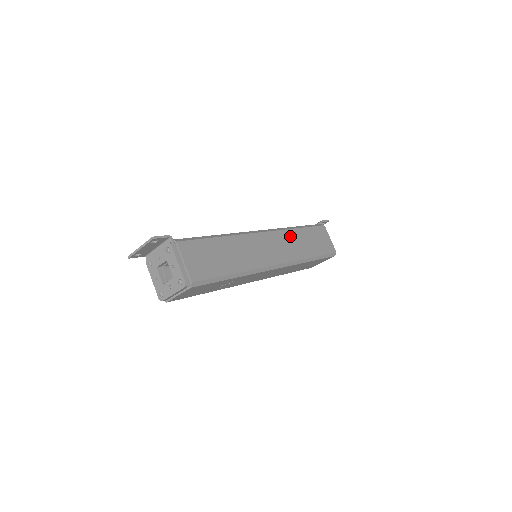
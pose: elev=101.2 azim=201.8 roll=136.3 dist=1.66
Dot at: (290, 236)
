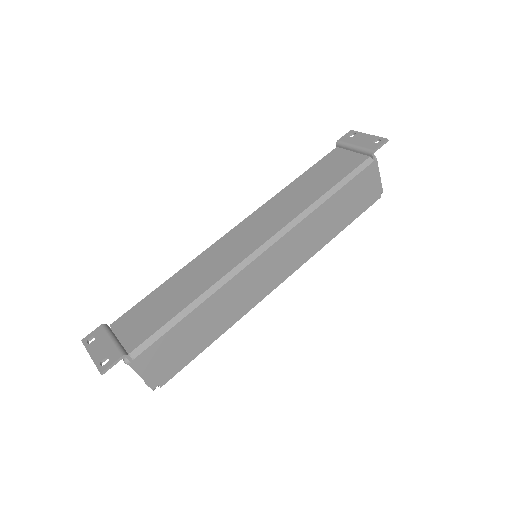
Dot at: (309, 225)
